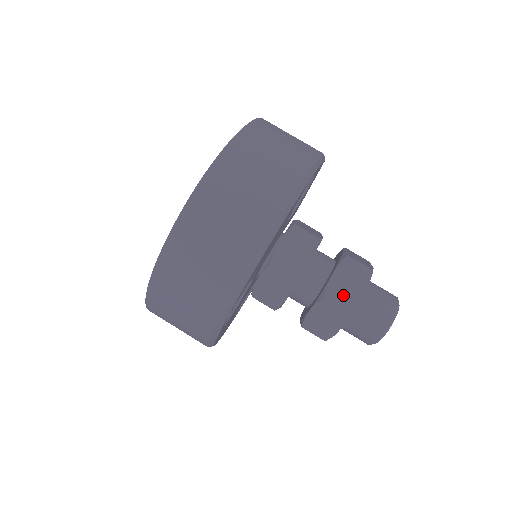
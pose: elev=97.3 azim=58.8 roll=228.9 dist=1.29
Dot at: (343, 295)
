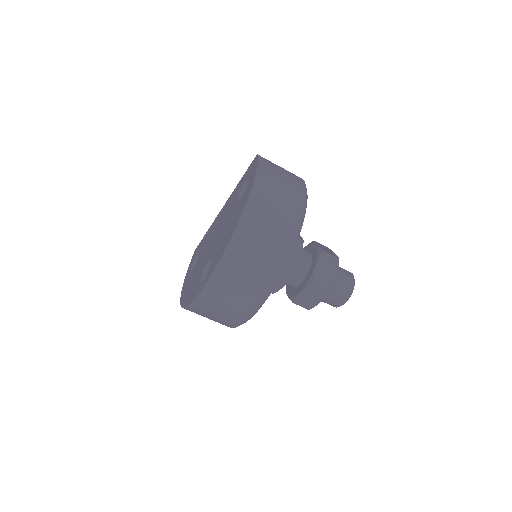
Dot at: (324, 279)
